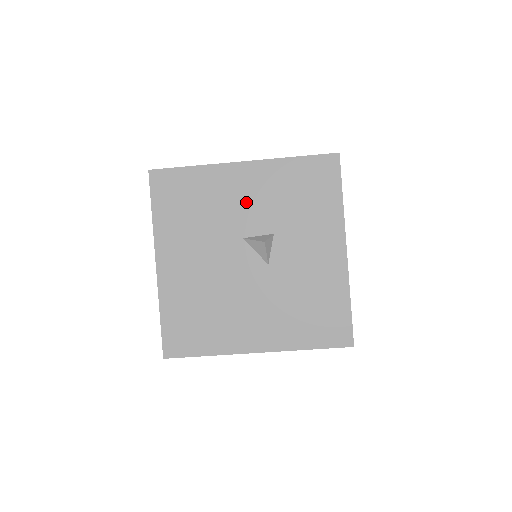
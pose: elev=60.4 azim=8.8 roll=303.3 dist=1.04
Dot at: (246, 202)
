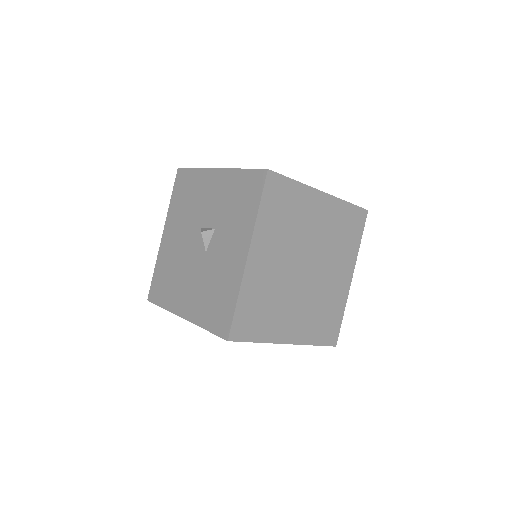
Dot at: (210, 200)
